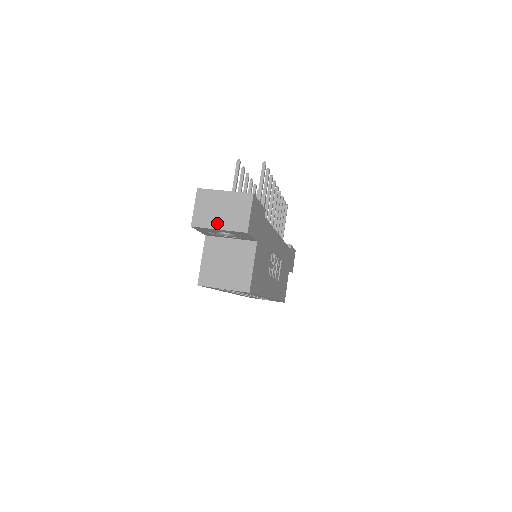
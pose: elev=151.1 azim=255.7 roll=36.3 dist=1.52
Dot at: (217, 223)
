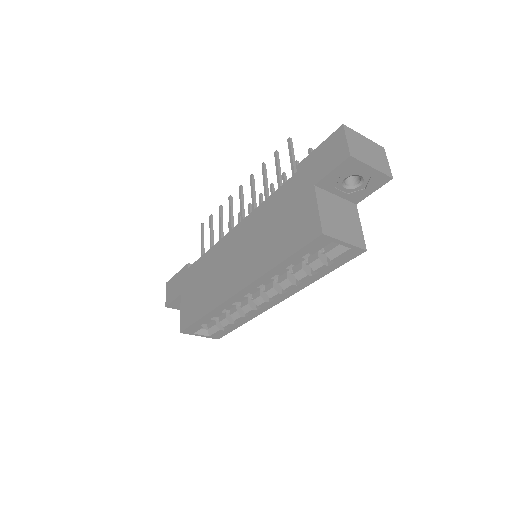
Dot at: (369, 161)
